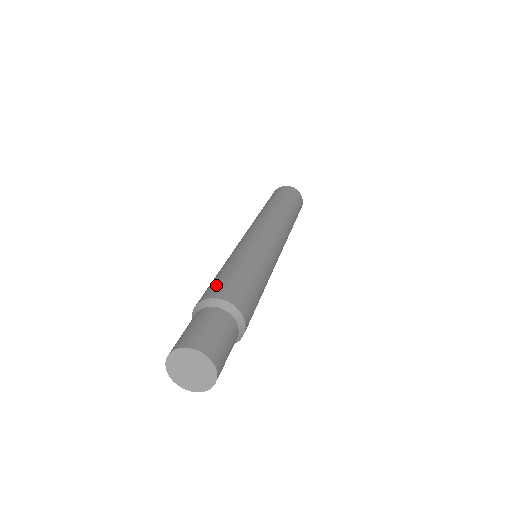
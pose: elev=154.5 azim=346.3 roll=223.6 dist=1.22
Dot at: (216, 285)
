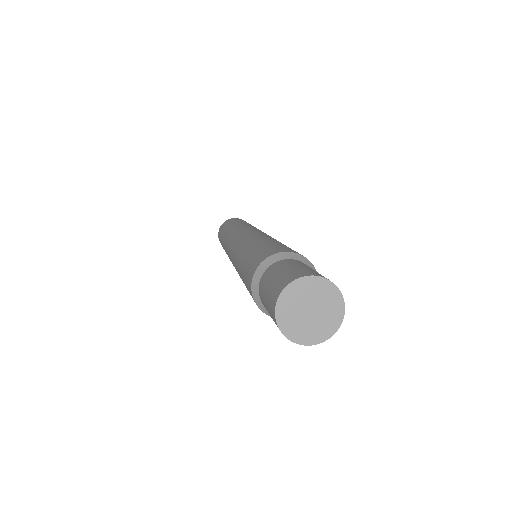
Dot at: (250, 264)
